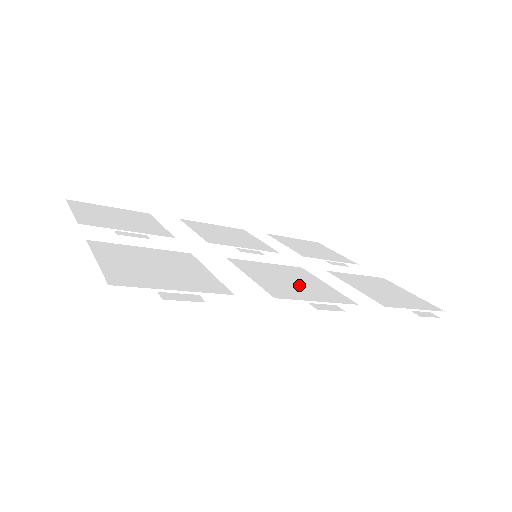
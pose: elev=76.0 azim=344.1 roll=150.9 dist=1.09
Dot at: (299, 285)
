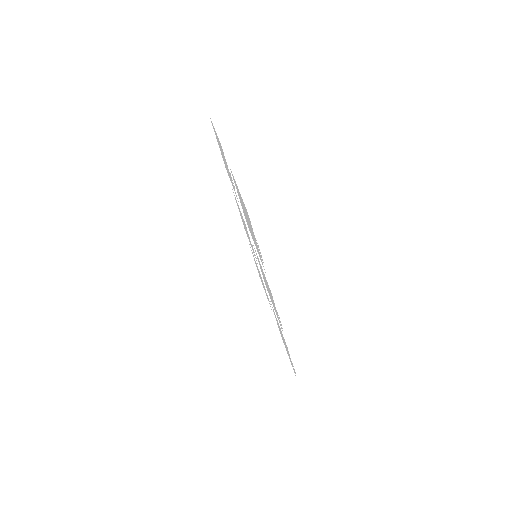
Dot at: occluded
